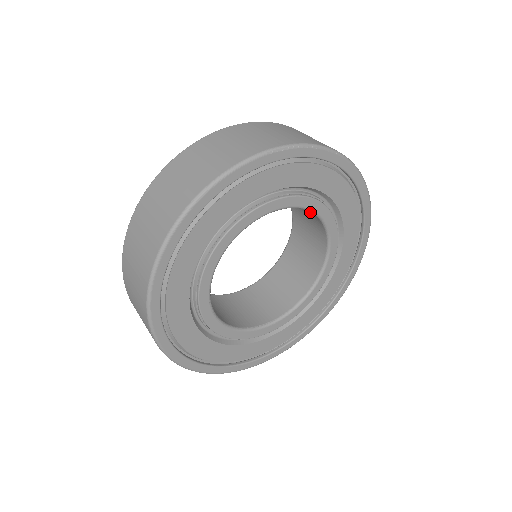
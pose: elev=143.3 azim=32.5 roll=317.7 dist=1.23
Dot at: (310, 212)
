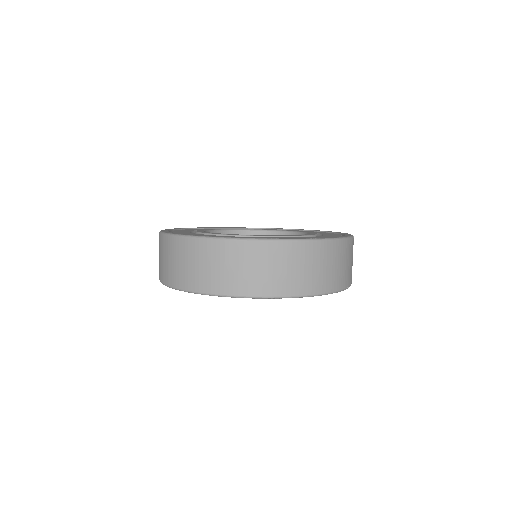
Dot at: occluded
